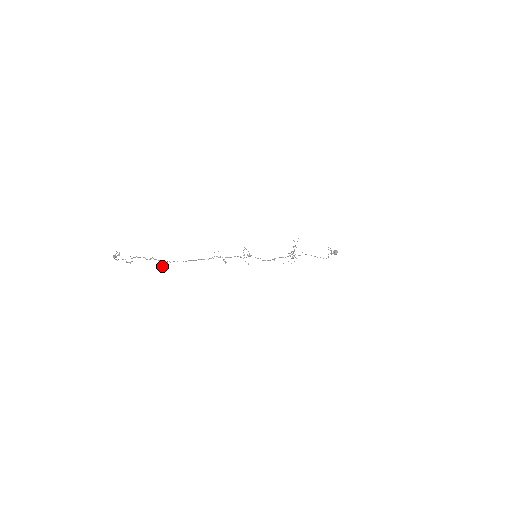
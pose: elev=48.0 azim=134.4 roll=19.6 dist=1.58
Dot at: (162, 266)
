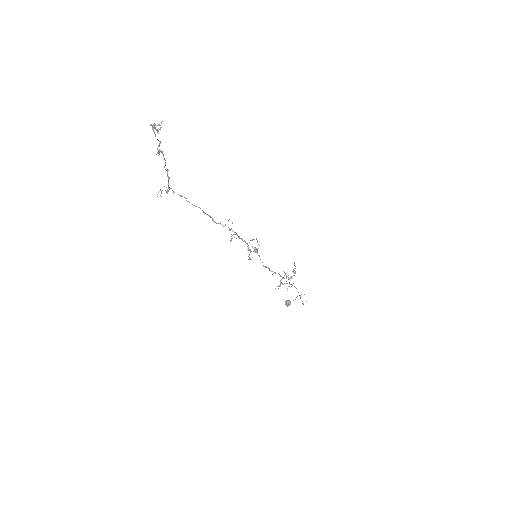
Dot at: occluded
